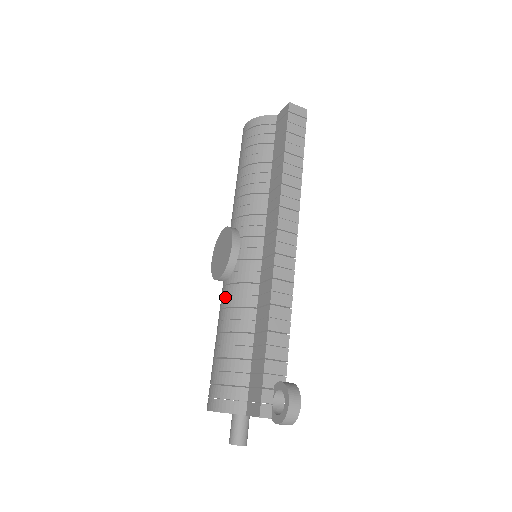
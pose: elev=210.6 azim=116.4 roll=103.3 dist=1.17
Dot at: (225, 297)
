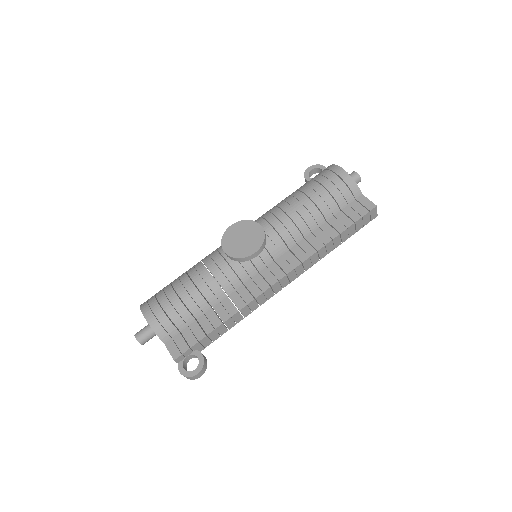
Dot at: (217, 266)
